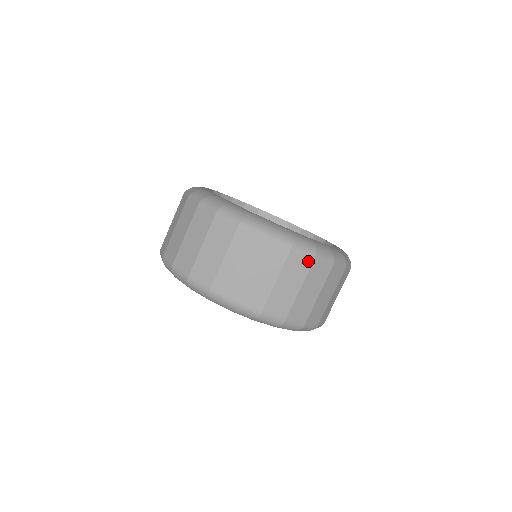
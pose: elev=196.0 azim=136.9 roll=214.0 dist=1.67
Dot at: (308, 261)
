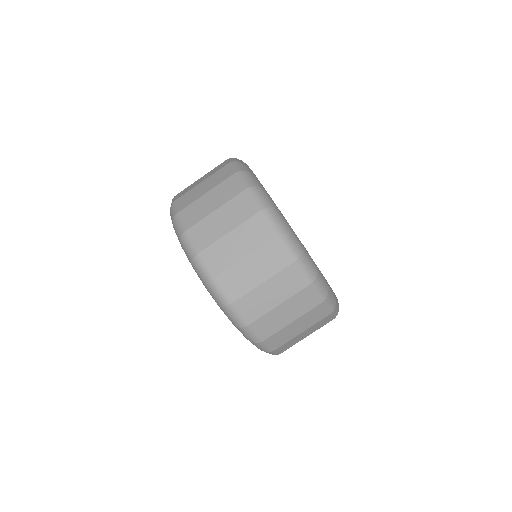
Dot at: (269, 234)
